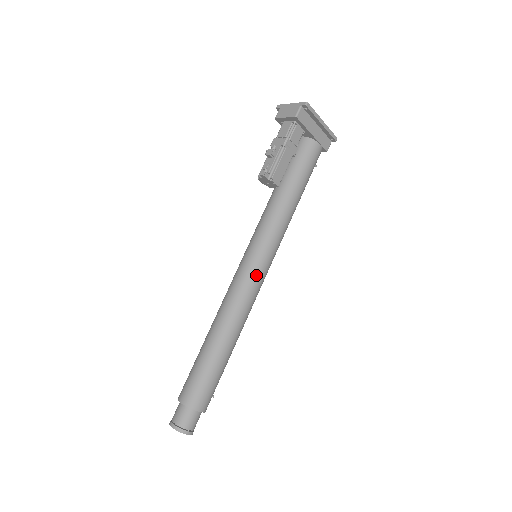
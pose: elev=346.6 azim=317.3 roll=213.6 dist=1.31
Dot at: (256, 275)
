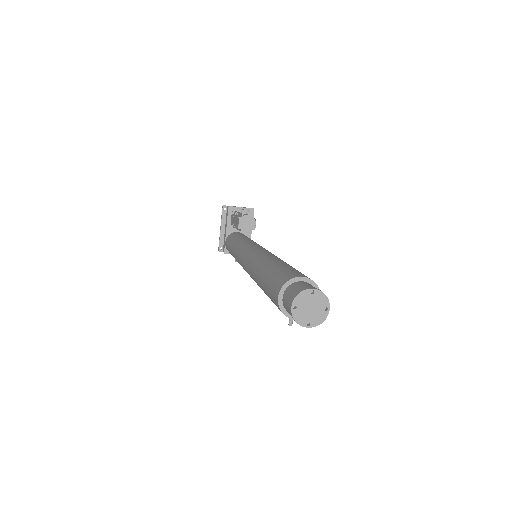
Dot at: occluded
